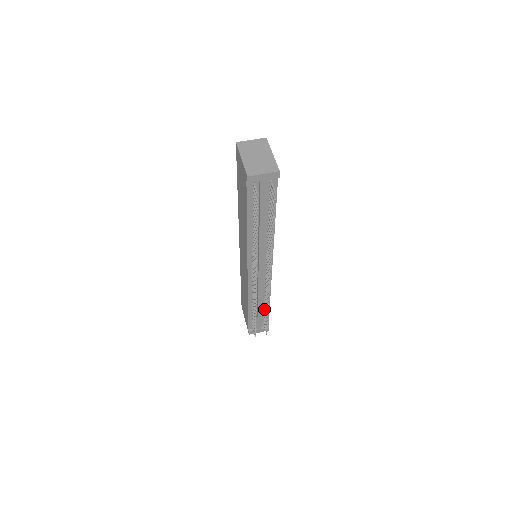
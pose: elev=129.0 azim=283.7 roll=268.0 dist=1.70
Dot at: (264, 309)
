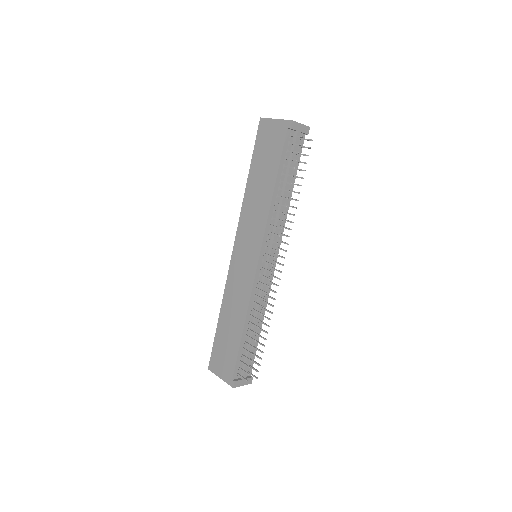
Dot at: occluded
